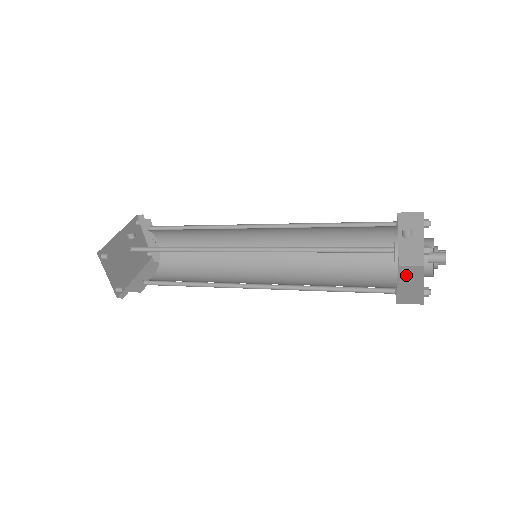
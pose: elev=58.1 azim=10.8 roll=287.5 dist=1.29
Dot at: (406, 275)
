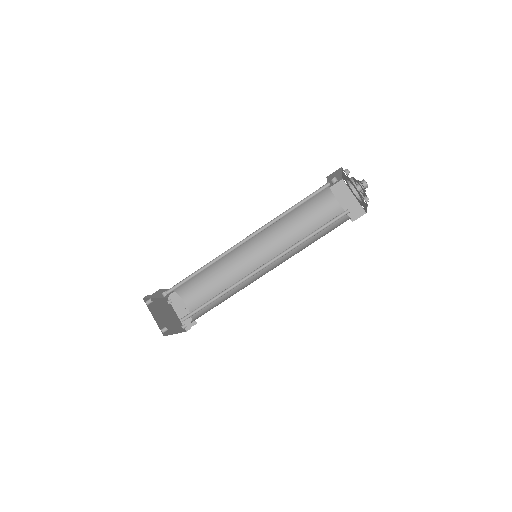
Dot at: occluded
